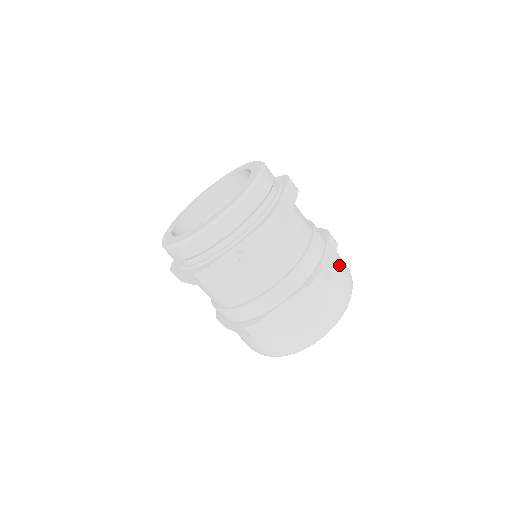
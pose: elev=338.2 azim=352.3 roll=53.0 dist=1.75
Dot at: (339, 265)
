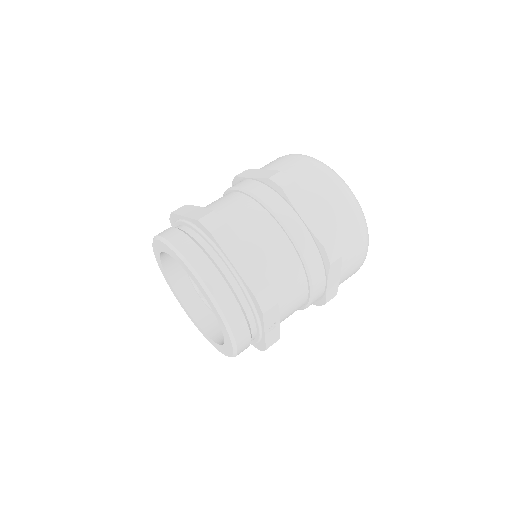
Dot at: (319, 199)
